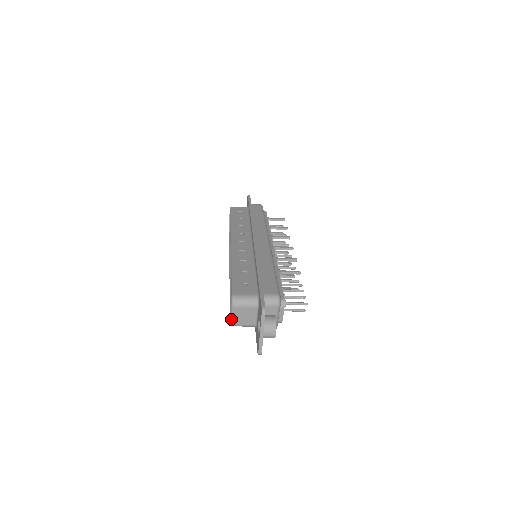
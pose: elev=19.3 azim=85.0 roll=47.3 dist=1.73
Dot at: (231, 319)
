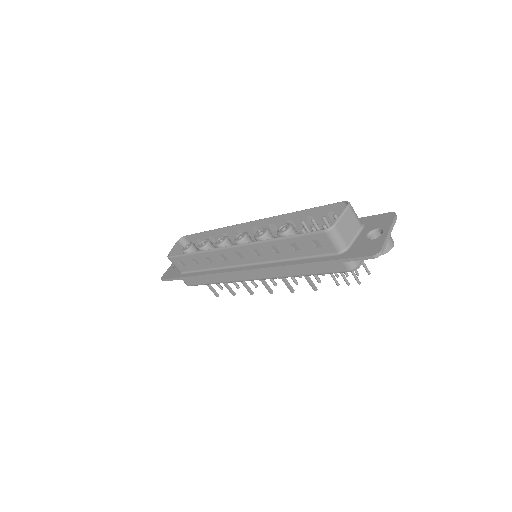
Dot at: (338, 219)
